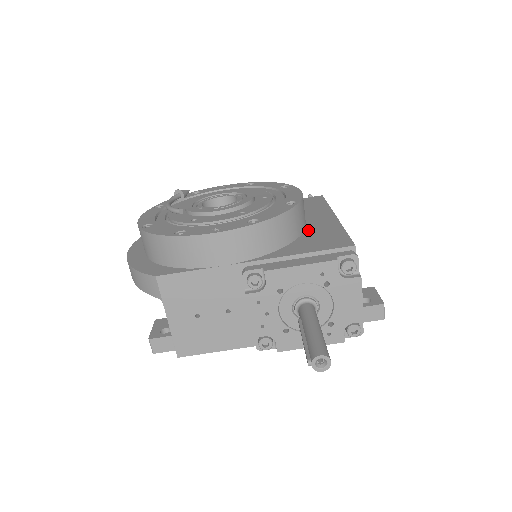
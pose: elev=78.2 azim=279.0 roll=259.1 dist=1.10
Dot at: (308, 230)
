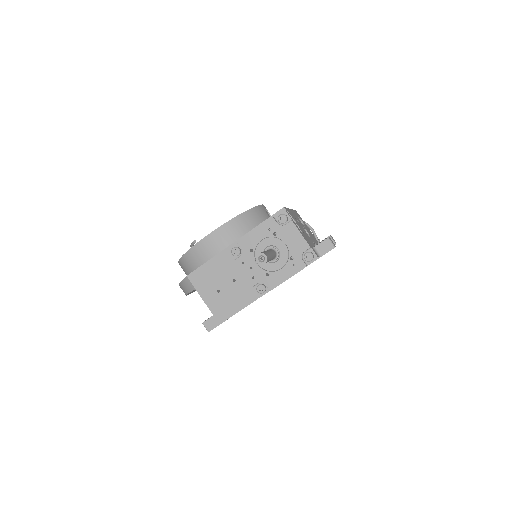
Dot at: occluded
